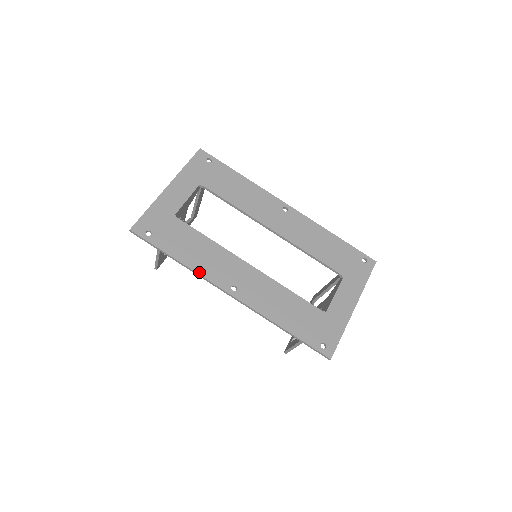
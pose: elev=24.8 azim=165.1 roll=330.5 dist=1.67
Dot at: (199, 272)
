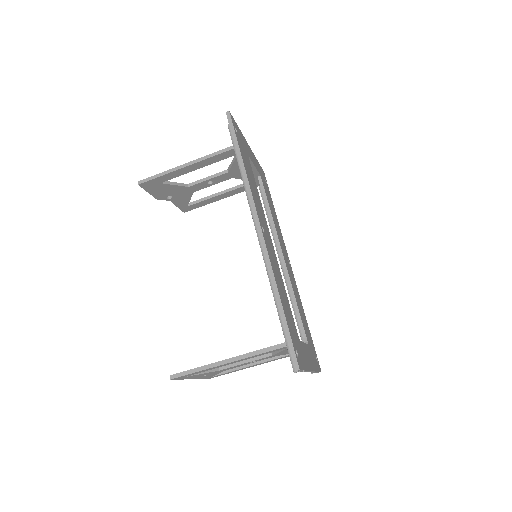
Dot at: (251, 188)
